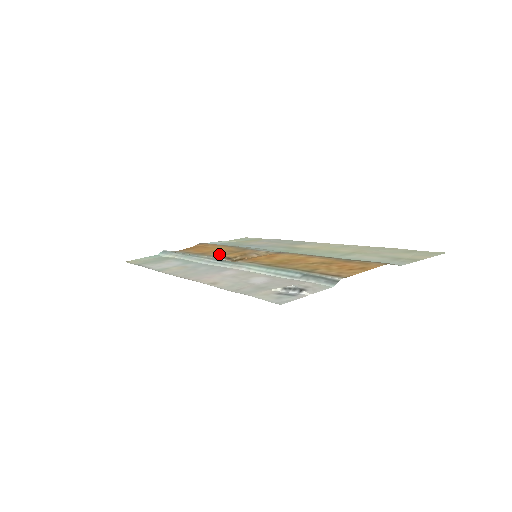
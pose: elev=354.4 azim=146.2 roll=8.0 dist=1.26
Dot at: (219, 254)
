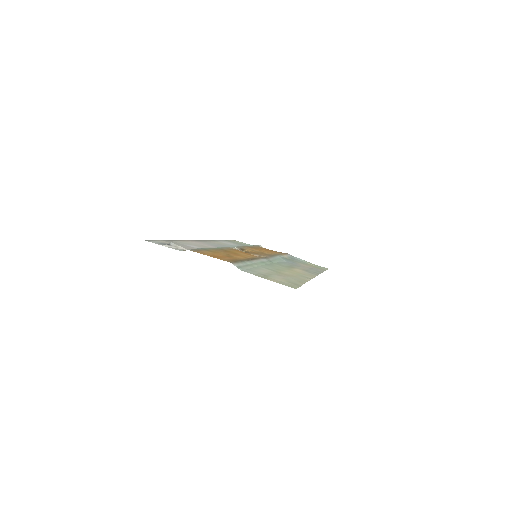
Dot at: (249, 248)
